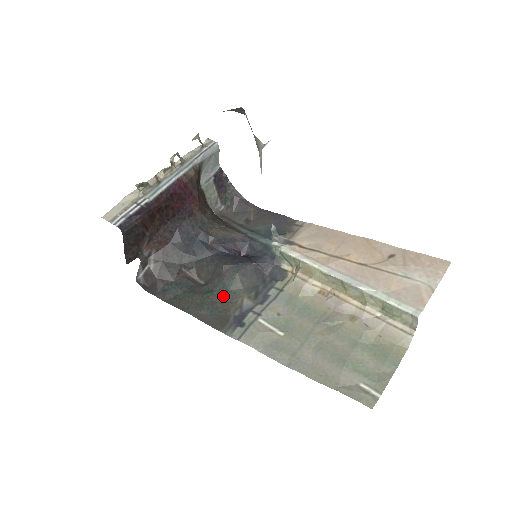
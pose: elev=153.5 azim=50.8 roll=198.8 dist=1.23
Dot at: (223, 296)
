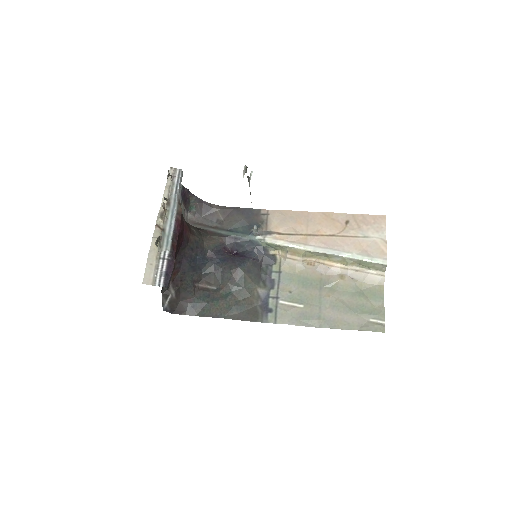
Dot at: (242, 294)
